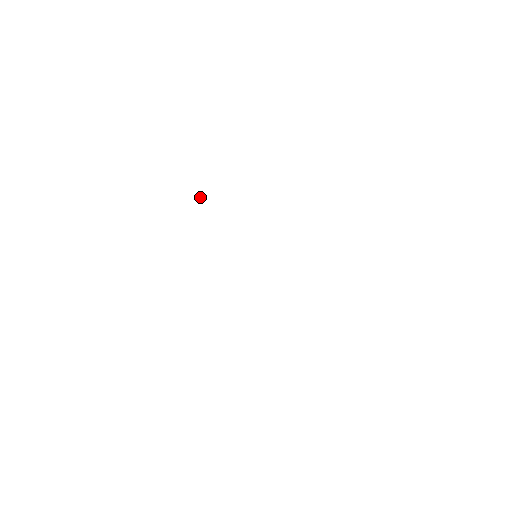
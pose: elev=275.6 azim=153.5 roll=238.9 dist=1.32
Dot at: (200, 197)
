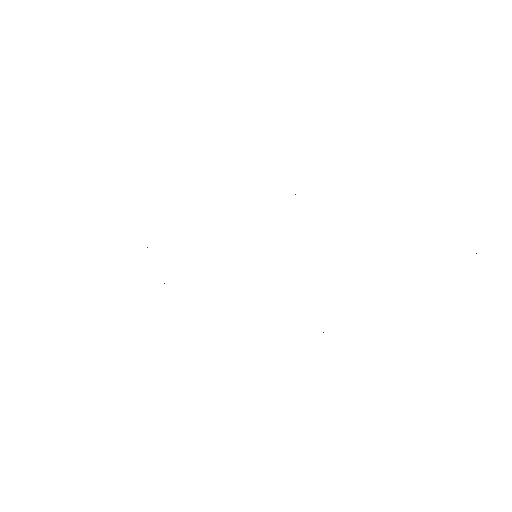
Dot at: occluded
